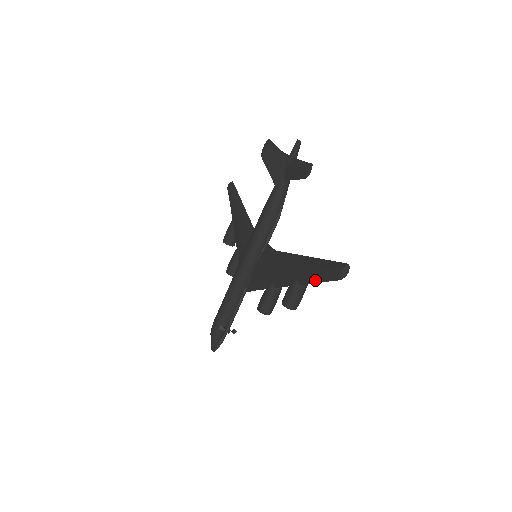
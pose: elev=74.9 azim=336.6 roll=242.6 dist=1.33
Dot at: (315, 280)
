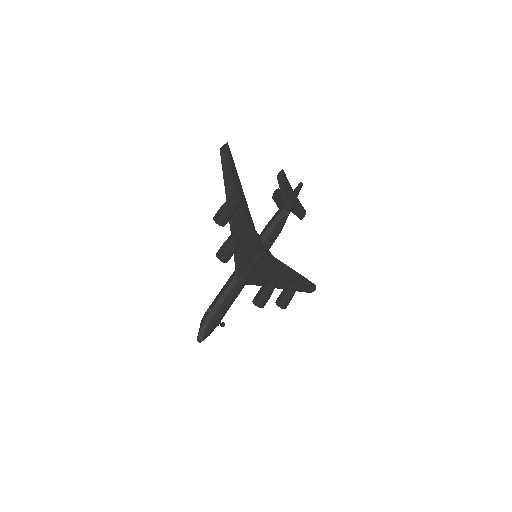
Dot at: (224, 179)
